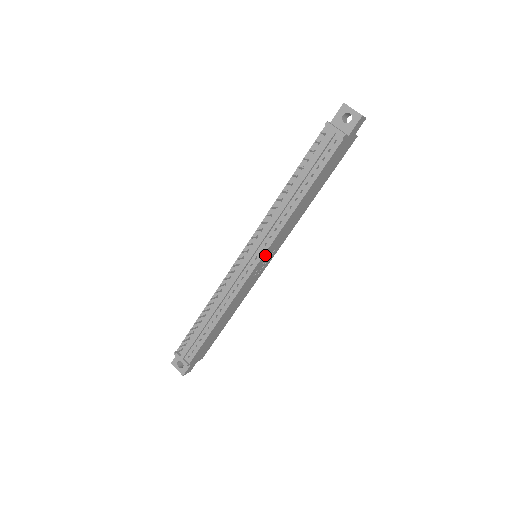
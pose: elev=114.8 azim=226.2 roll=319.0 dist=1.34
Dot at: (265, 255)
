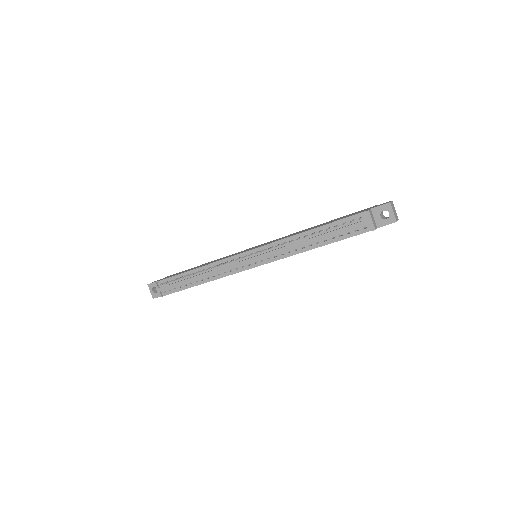
Dot at: occluded
